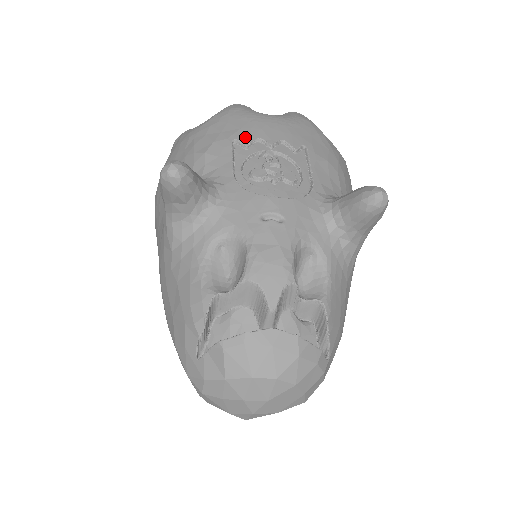
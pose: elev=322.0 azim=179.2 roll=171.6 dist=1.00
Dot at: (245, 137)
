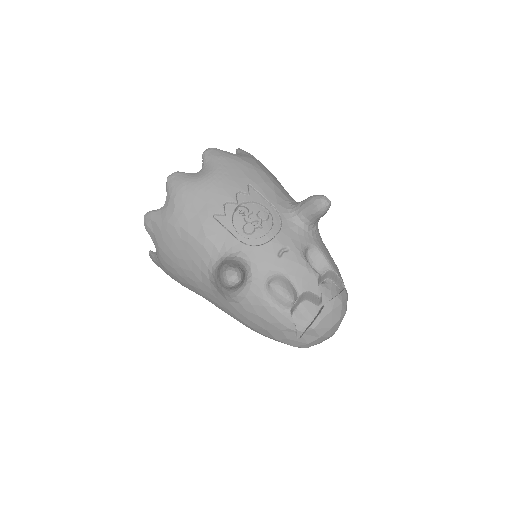
Dot at: (217, 208)
